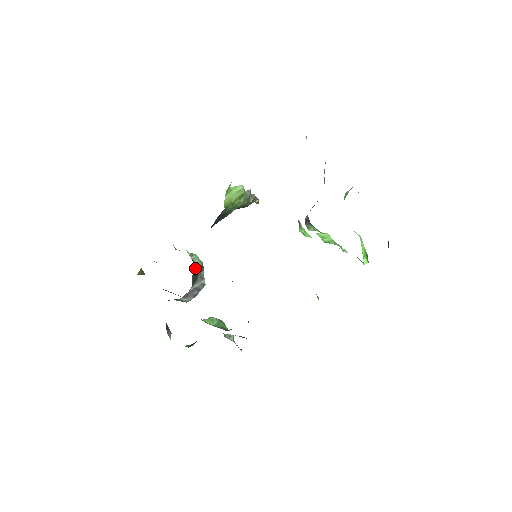
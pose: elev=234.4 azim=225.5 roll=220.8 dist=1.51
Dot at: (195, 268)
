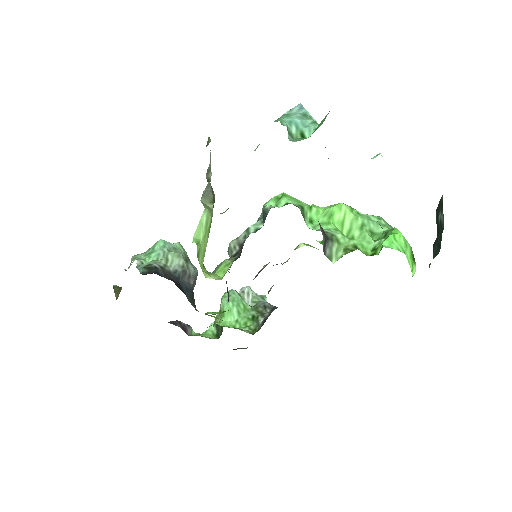
Dot at: (183, 280)
